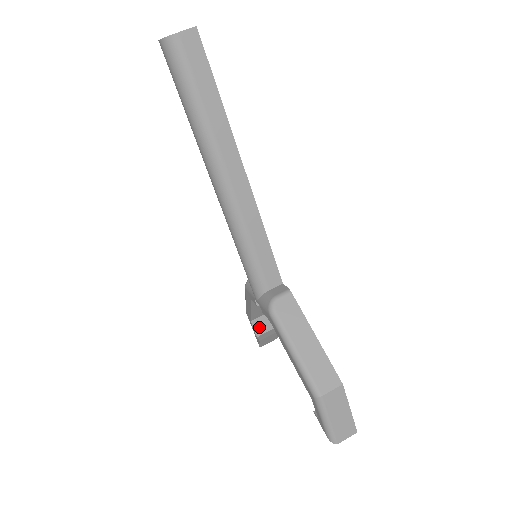
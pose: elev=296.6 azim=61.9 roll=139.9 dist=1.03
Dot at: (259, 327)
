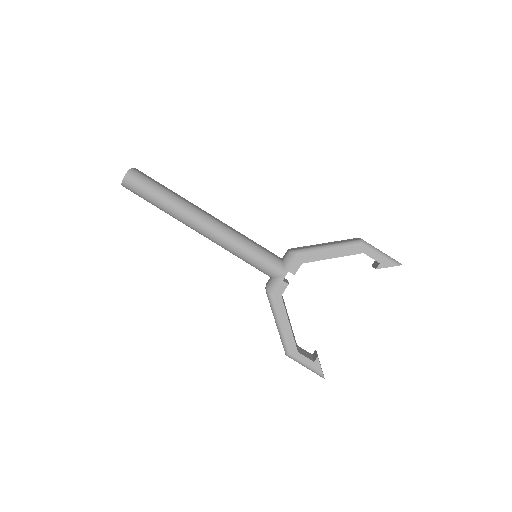
Dot at: (306, 356)
